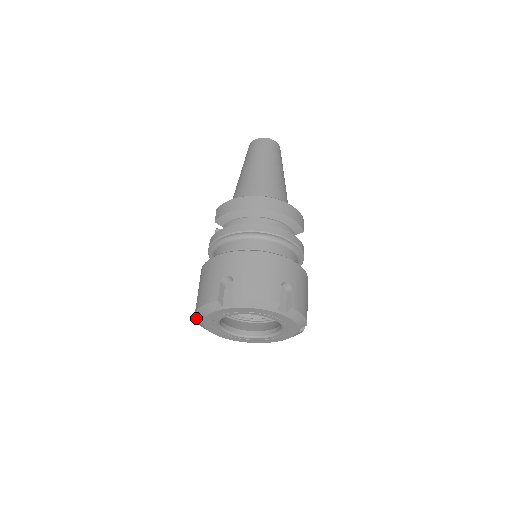
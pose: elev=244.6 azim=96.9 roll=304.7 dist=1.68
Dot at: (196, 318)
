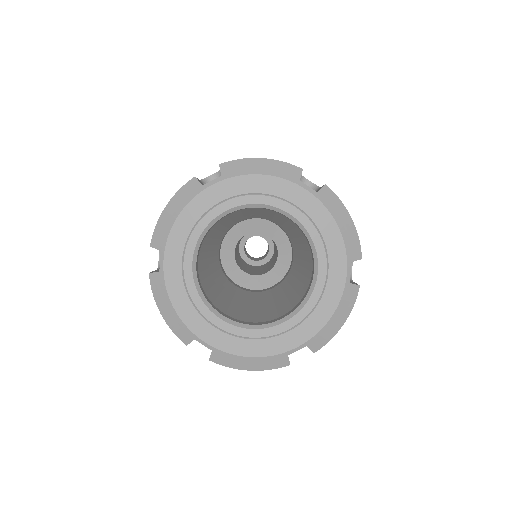
Dot at: (151, 272)
